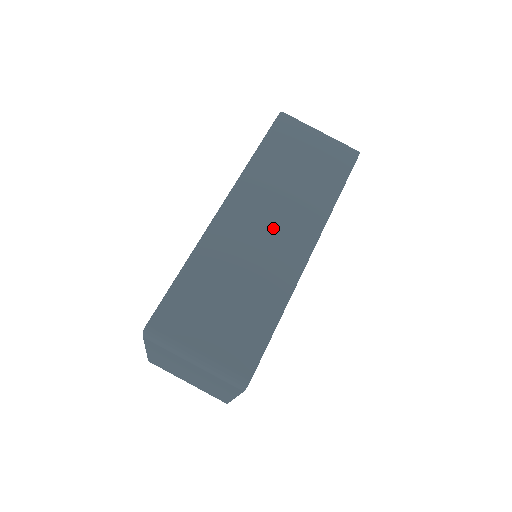
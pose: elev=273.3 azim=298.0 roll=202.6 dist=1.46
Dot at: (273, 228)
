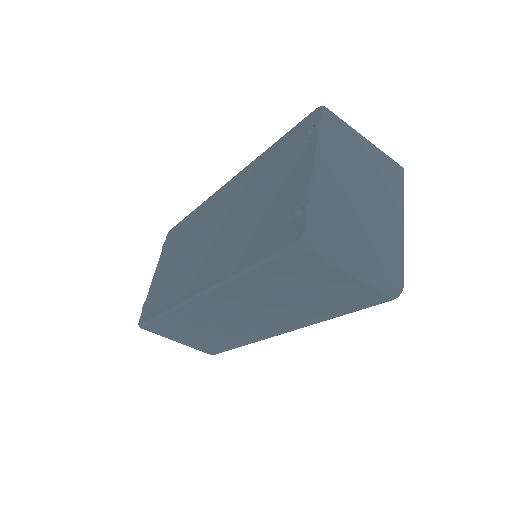
Dot at: (248, 318)
